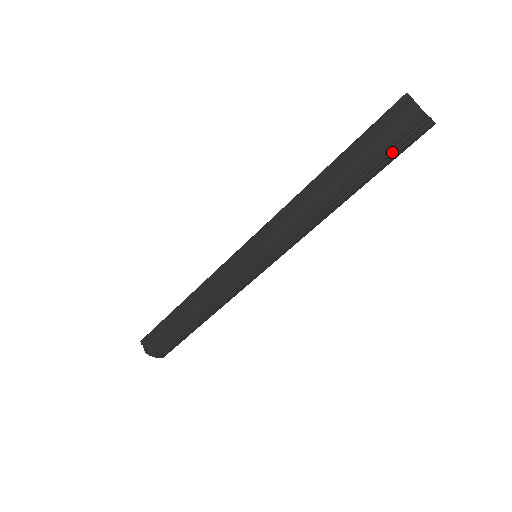
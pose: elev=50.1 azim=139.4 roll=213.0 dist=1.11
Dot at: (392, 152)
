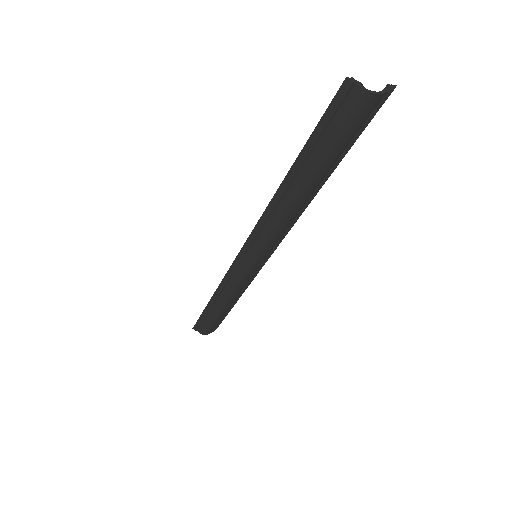
Dot at: (355, 138)
